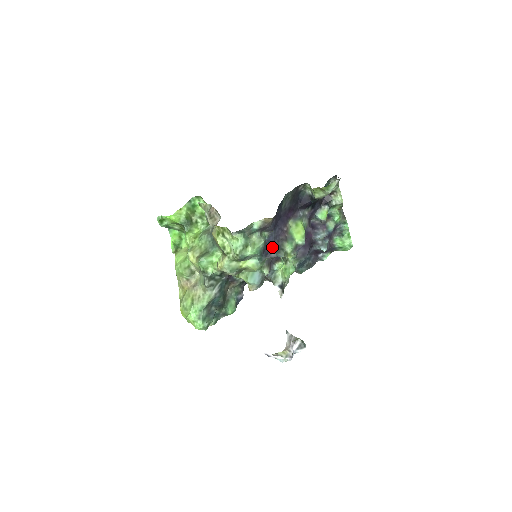
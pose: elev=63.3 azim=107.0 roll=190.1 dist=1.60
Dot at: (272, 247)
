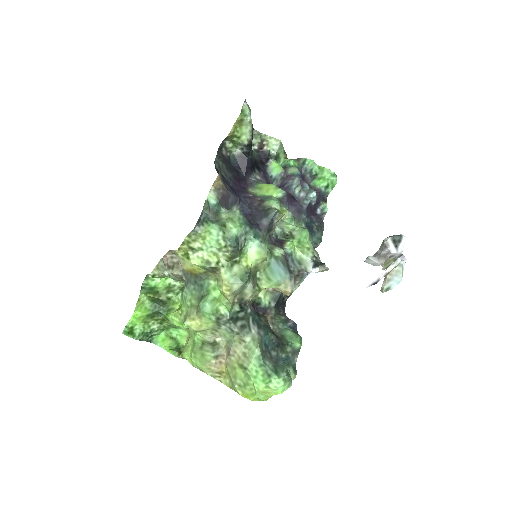
Dot at: (256, 217)
